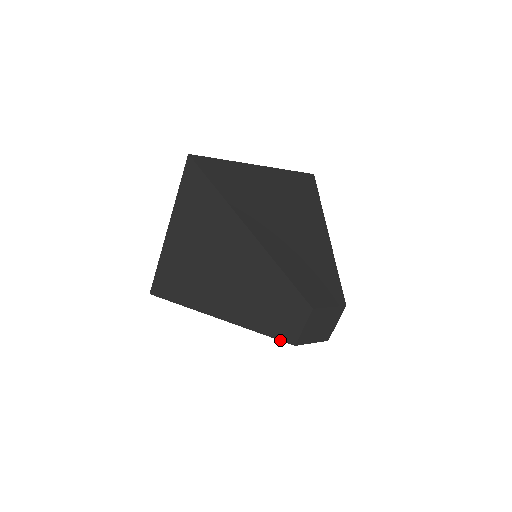
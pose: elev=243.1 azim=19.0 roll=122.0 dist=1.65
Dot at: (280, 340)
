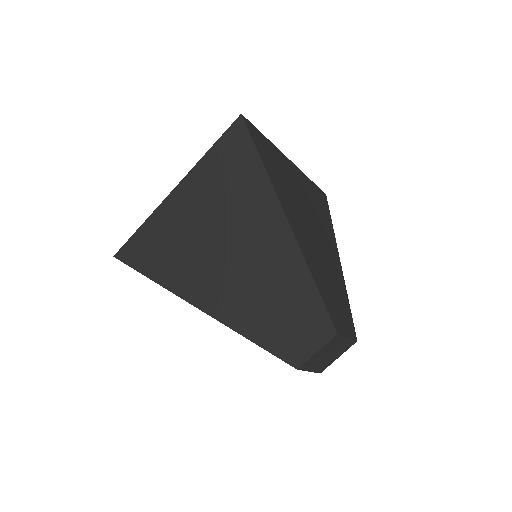
Dot at: occluded
